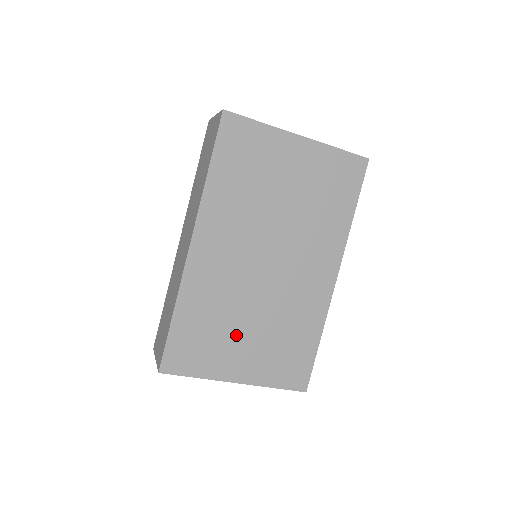
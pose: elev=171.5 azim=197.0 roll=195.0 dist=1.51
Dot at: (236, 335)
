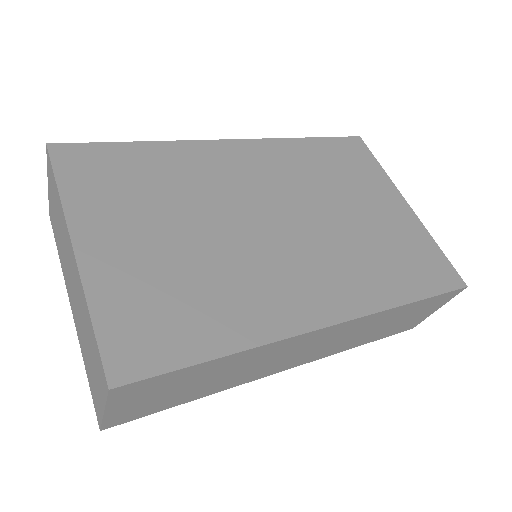
Dot at: (156, 219)
